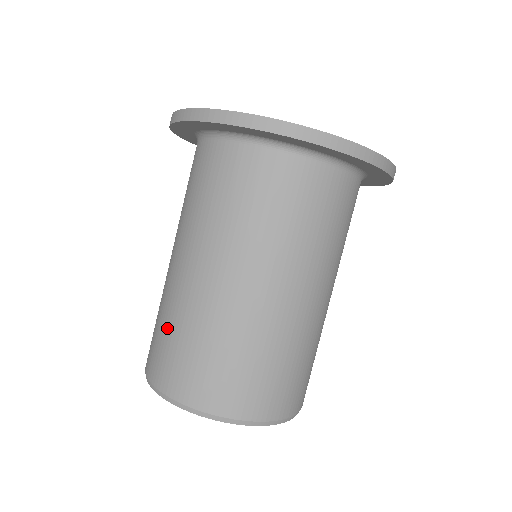
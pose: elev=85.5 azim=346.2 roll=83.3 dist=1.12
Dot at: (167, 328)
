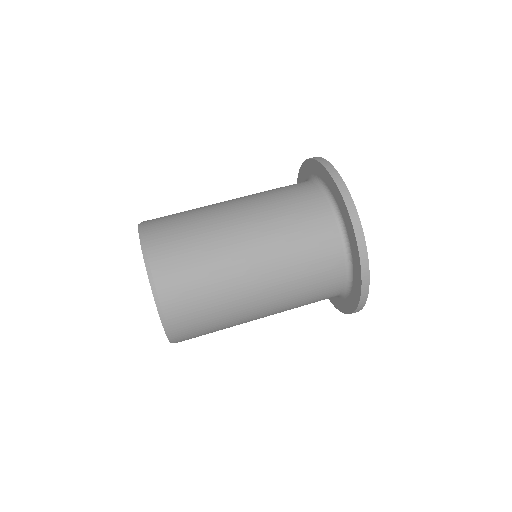
Dot at: (193, 239)
